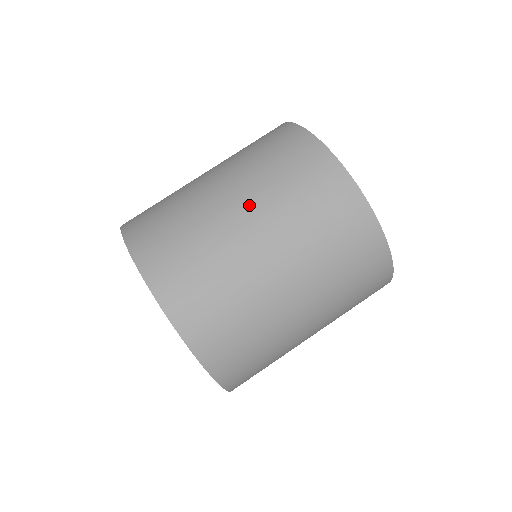
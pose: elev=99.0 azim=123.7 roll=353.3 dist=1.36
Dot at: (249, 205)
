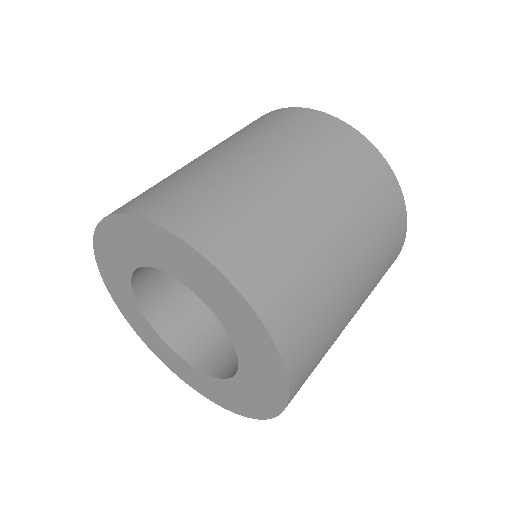
Dot at: (302, 176)
